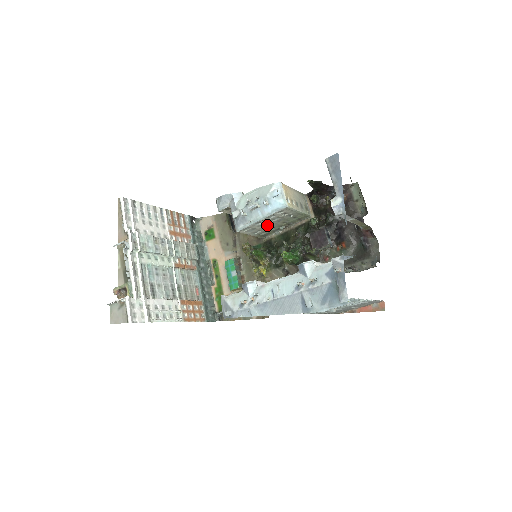
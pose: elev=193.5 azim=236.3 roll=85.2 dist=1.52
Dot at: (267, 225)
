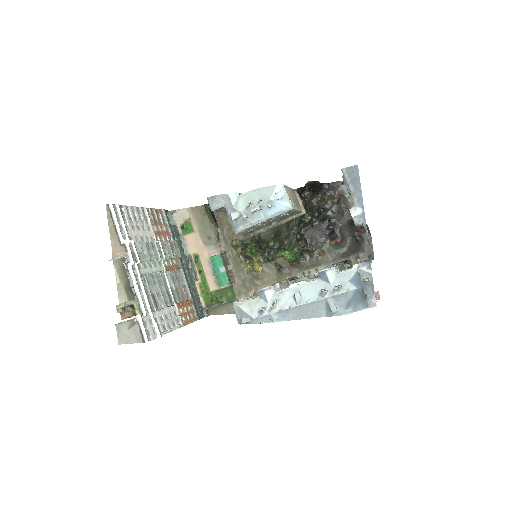
Dot at: (263, 224)
